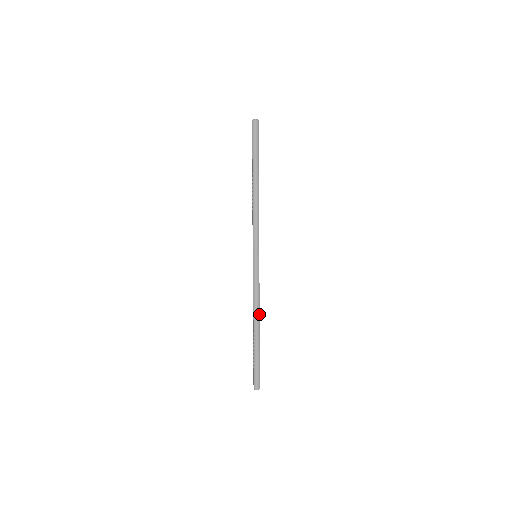
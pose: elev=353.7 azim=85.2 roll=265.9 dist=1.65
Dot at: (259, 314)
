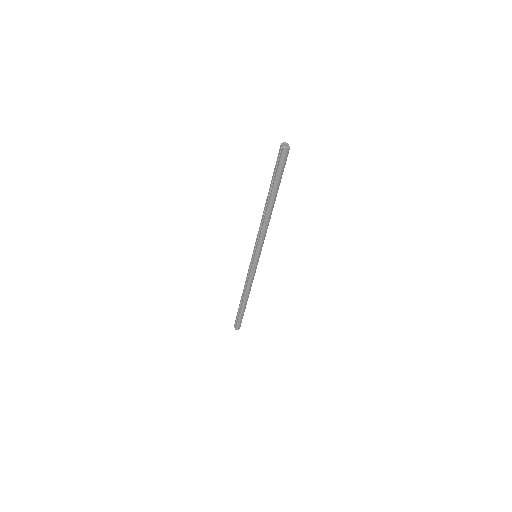
Dot at: occluded
